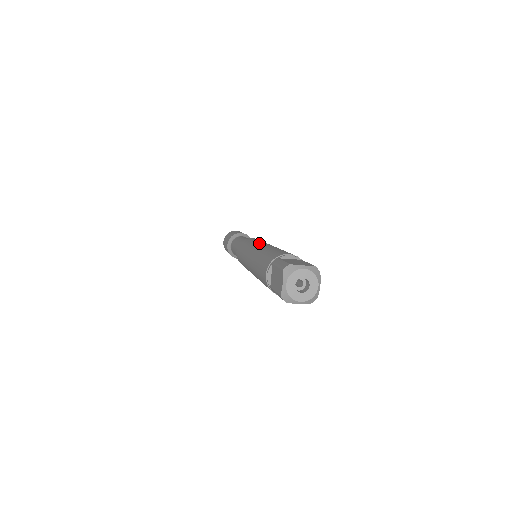
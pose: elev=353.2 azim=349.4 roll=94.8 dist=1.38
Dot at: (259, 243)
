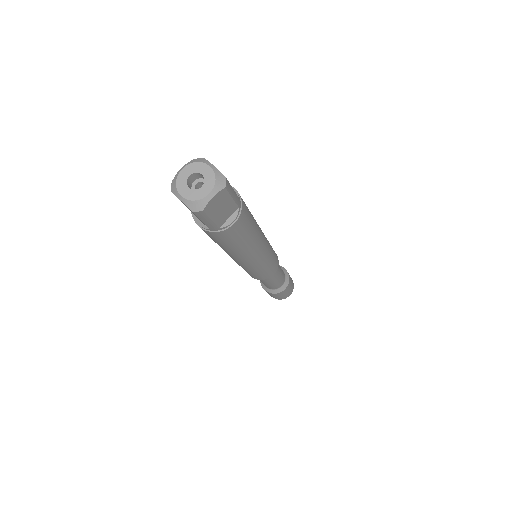
Dot at: occluded
